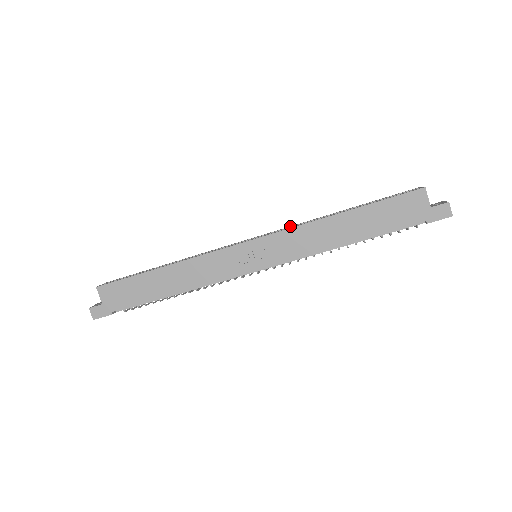
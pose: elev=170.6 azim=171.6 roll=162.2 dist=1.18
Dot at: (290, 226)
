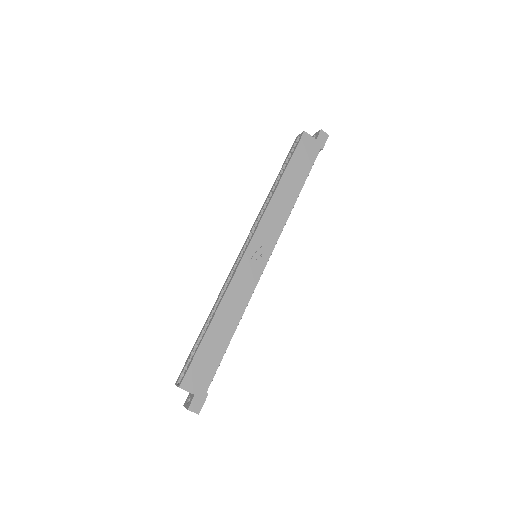
Dot at: (256, 220)
